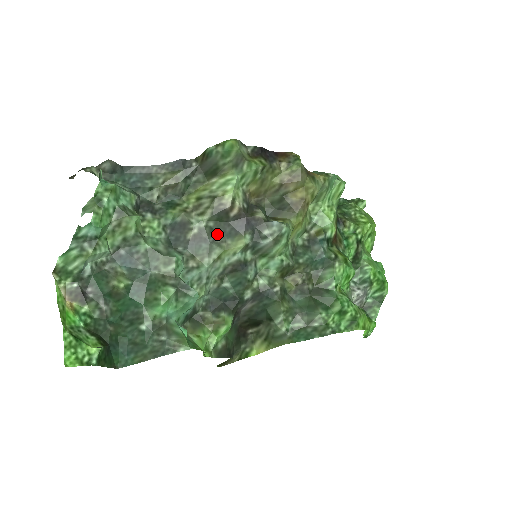
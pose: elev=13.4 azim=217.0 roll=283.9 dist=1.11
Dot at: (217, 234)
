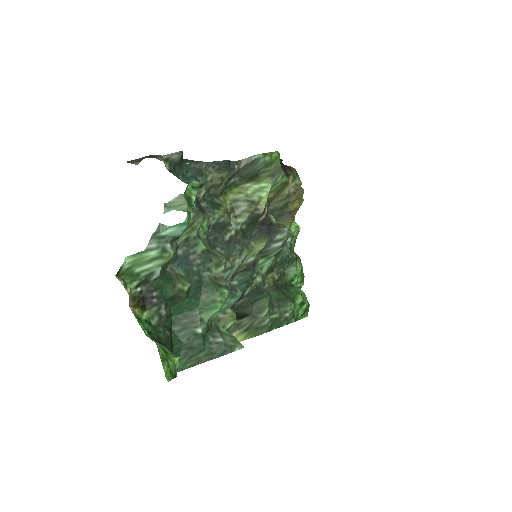
Dot at: (246, 236)
